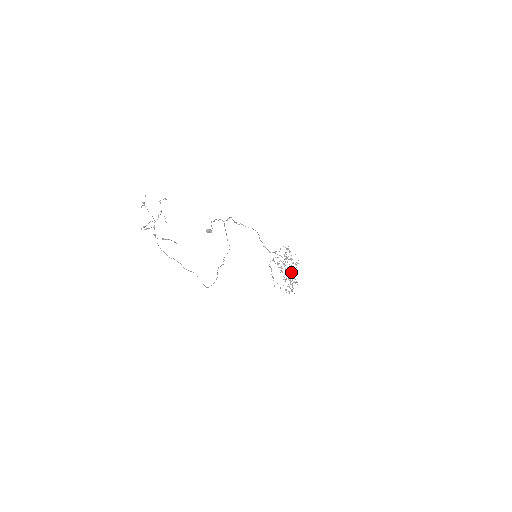
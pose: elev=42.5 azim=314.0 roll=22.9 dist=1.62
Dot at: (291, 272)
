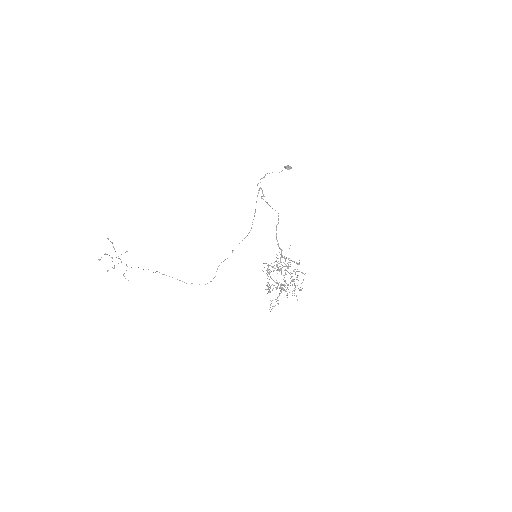
Dot at: (284, 284)
